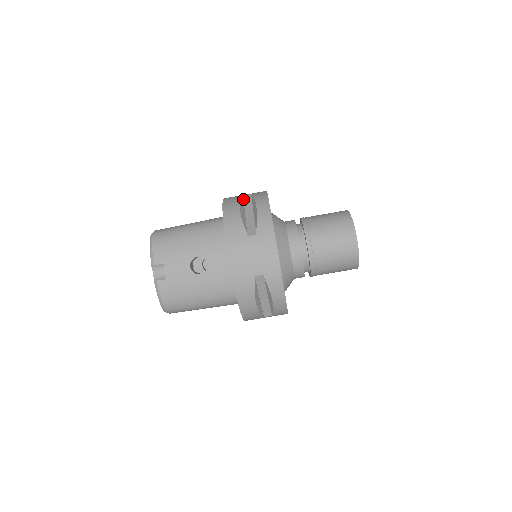
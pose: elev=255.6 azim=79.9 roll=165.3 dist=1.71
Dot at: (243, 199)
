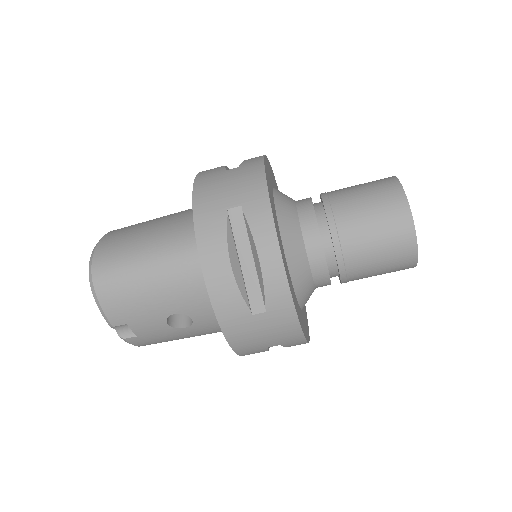
Dot at: (229, 220)
